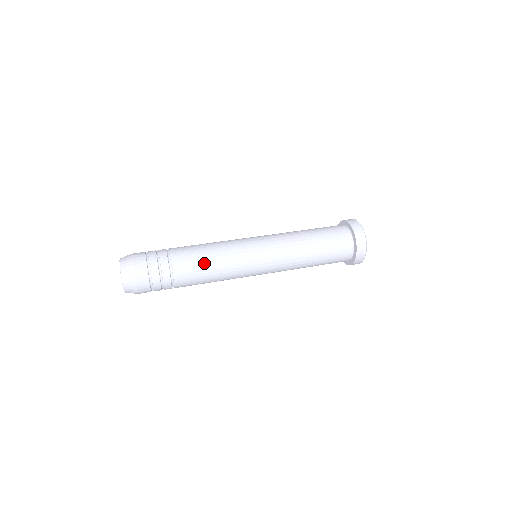
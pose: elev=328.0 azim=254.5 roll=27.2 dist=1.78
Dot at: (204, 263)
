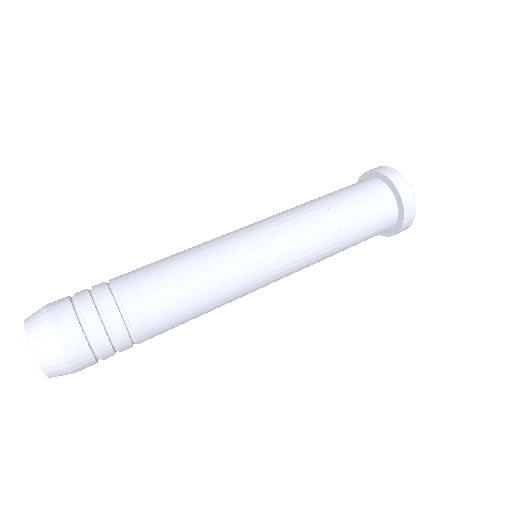
Dot at: (184, 302)
